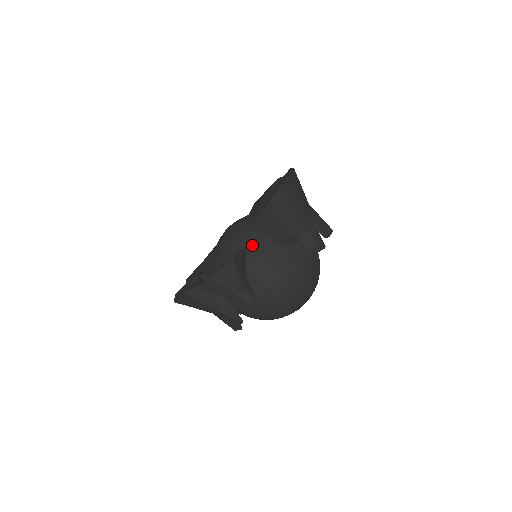
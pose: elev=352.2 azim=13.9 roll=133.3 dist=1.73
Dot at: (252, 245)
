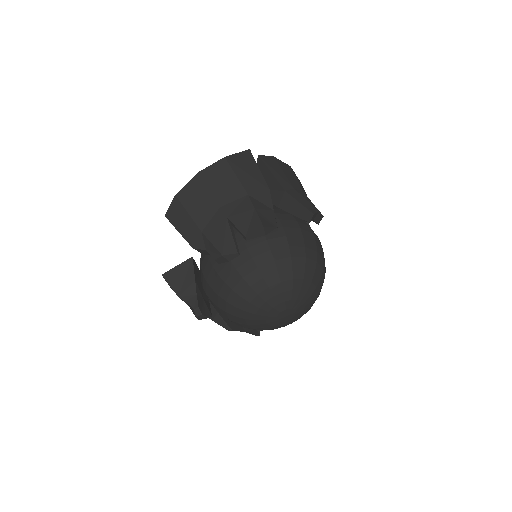
Dot at: (201, 254)
